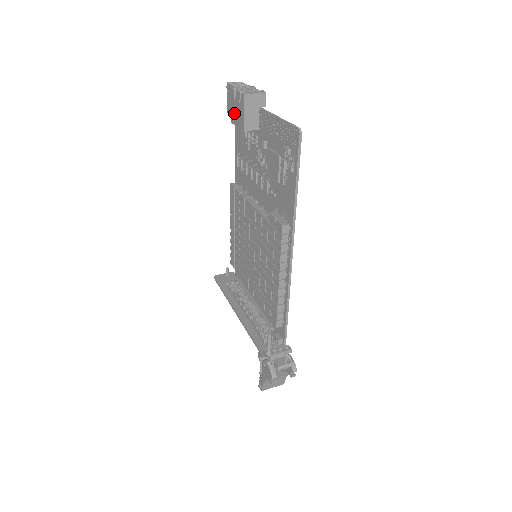
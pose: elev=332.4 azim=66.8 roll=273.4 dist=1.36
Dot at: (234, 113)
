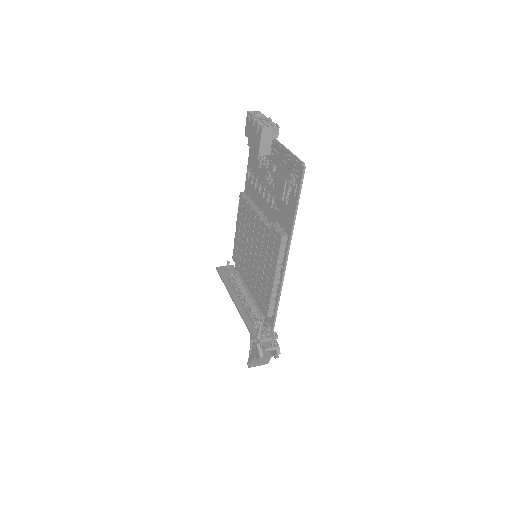
Dot at: (251, 138)
